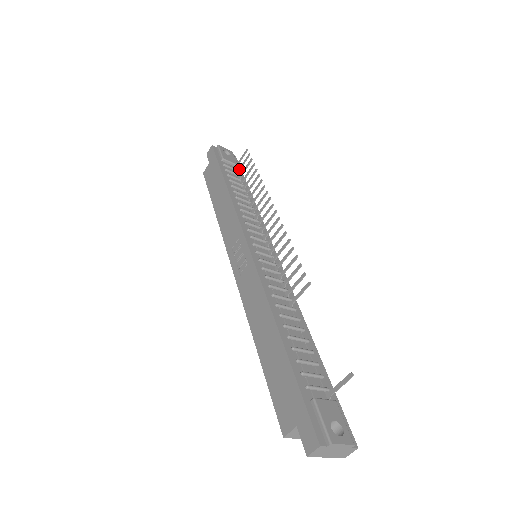
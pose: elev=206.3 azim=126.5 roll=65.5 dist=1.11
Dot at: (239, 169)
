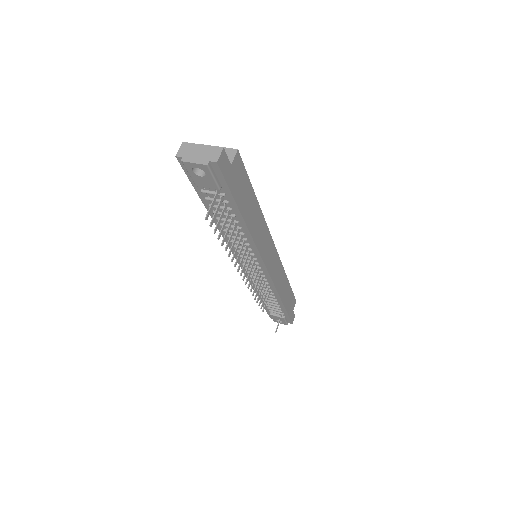
Dot at: (219, 203)
